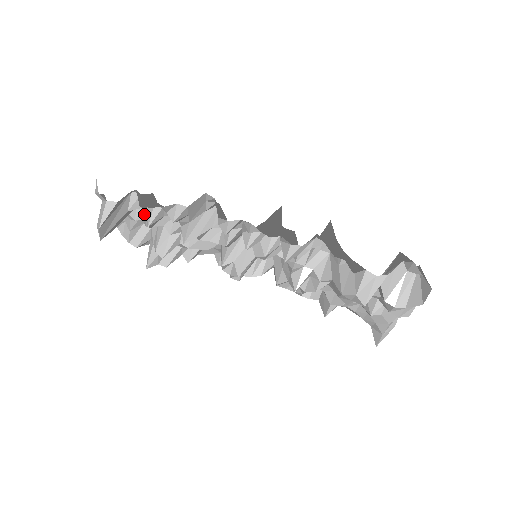
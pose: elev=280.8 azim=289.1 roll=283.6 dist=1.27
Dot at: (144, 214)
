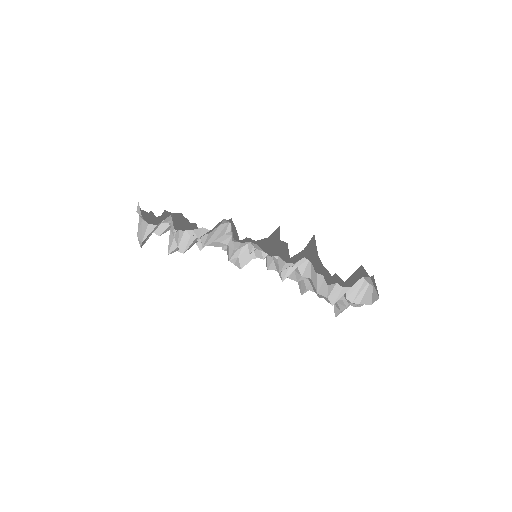
Dot at: occluded
